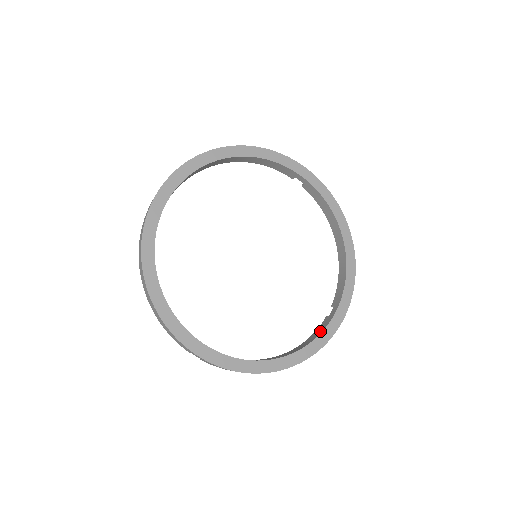
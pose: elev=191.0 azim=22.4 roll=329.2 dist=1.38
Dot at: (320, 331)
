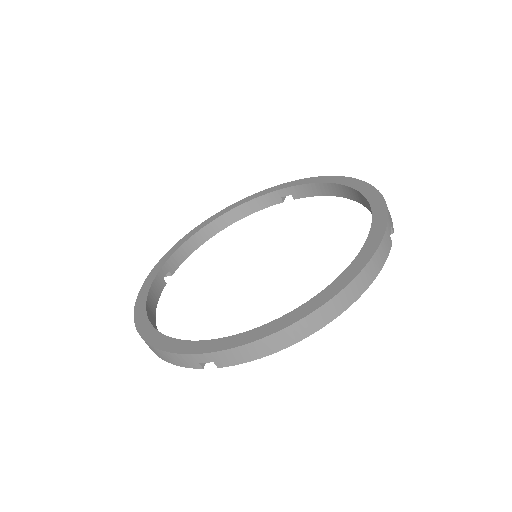
Dot at: occluded
